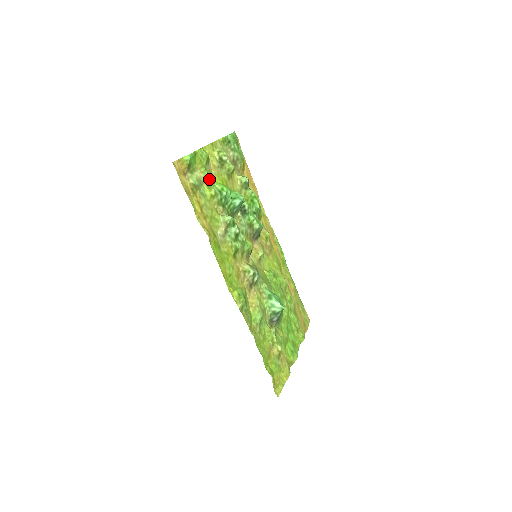
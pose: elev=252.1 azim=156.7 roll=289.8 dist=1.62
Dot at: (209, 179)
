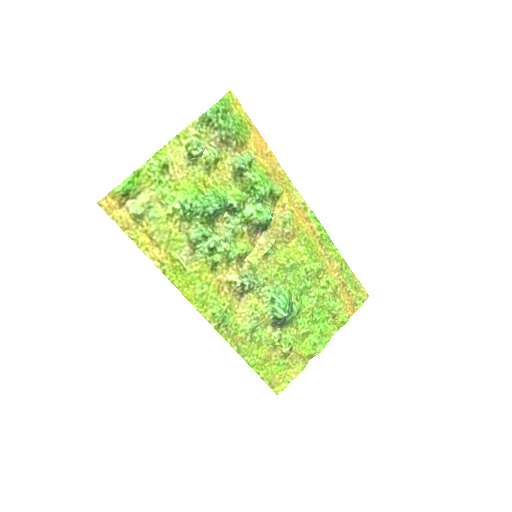
Dot at: (166, 193)
